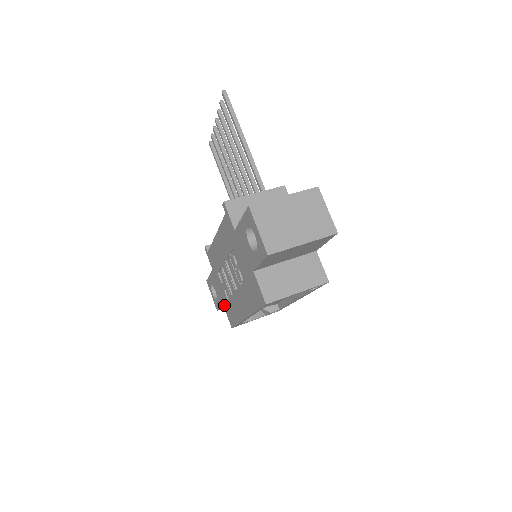
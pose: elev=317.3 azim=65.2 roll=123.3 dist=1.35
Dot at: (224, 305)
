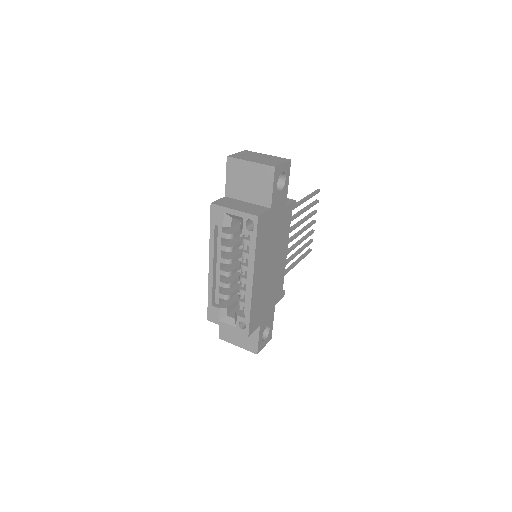
Dot at: occluded
